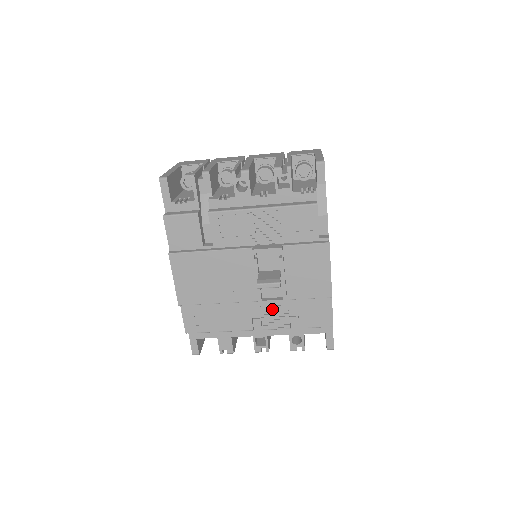
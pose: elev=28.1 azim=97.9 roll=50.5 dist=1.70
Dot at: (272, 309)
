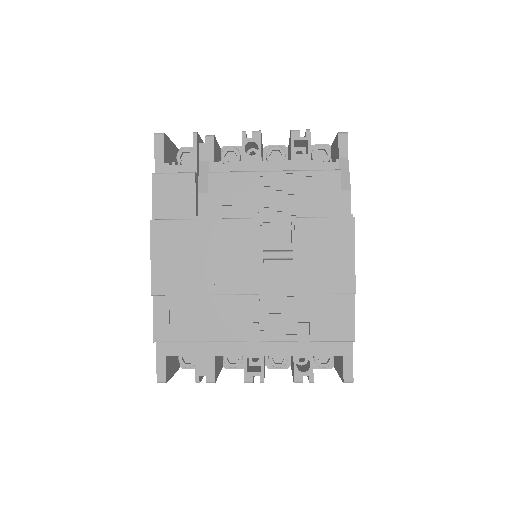
Dot at: (275, 310)
